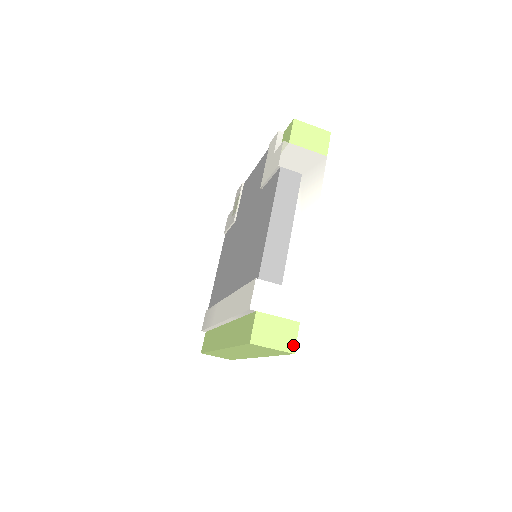
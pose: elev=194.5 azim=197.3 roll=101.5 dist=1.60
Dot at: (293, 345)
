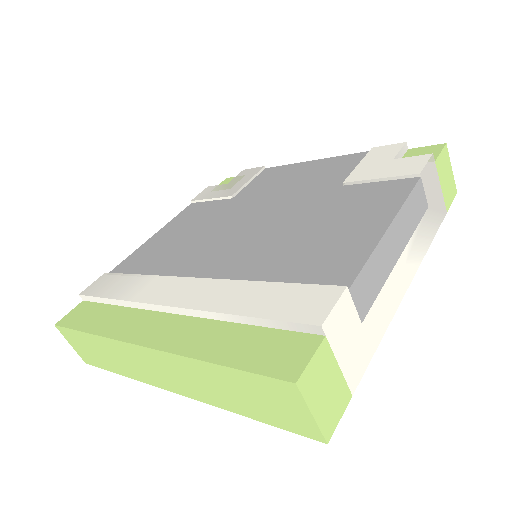
Dot at: (332, 427)
